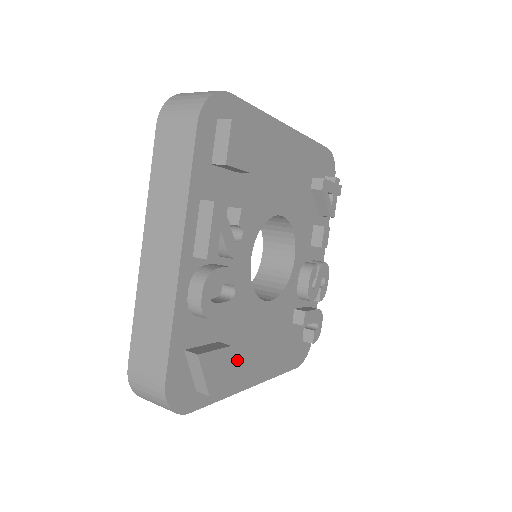
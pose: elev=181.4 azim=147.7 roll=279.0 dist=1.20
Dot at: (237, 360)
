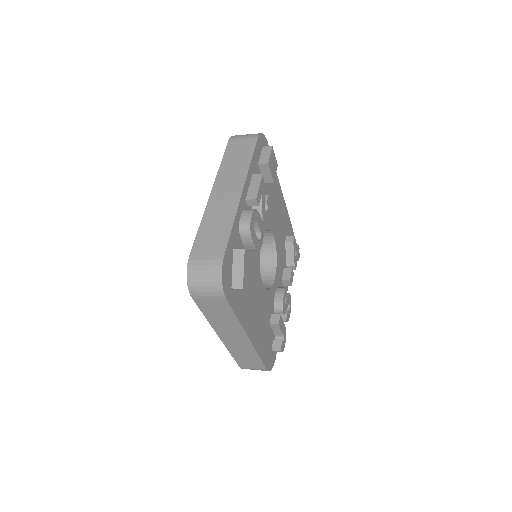
Dot at: (247, 302)
